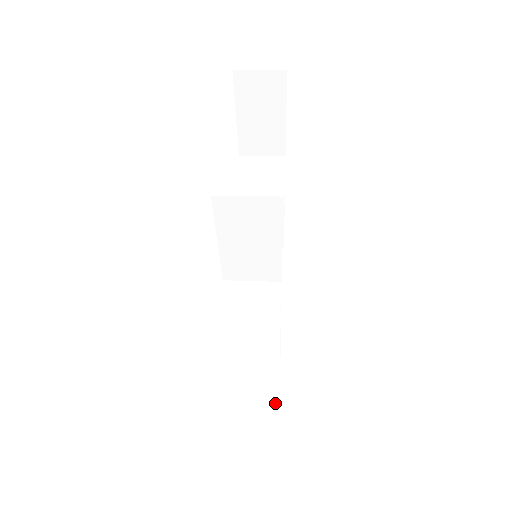
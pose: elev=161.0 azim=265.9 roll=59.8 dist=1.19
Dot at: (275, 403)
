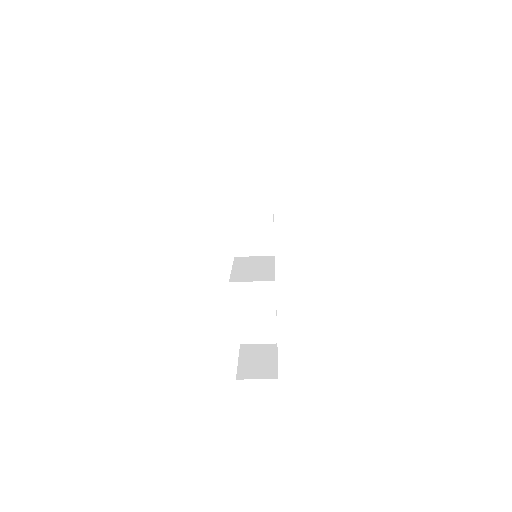
Dot at: (274, 365)
